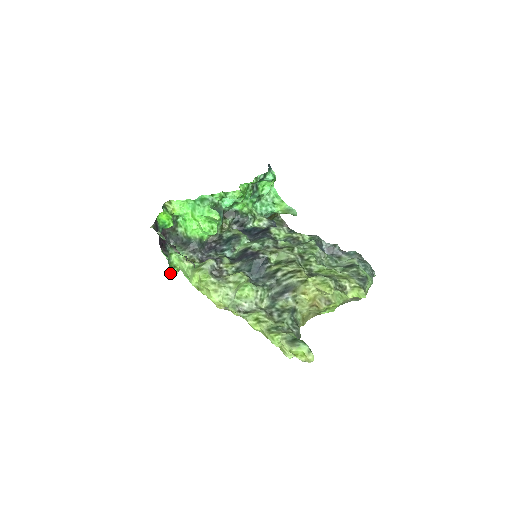
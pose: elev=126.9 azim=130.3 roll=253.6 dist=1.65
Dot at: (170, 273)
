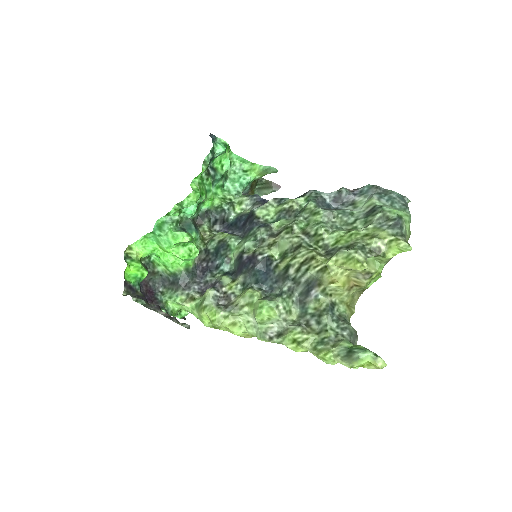
Dot at: occluded
